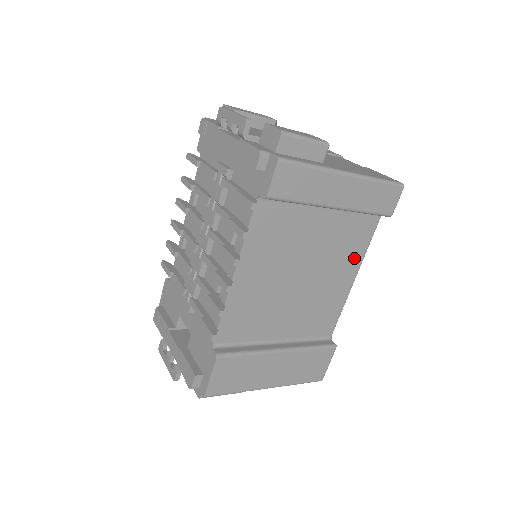
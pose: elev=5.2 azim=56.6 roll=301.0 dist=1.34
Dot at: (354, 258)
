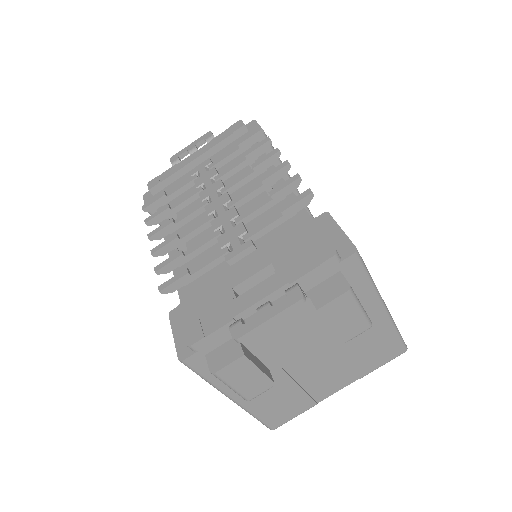
Dot at: occluded
